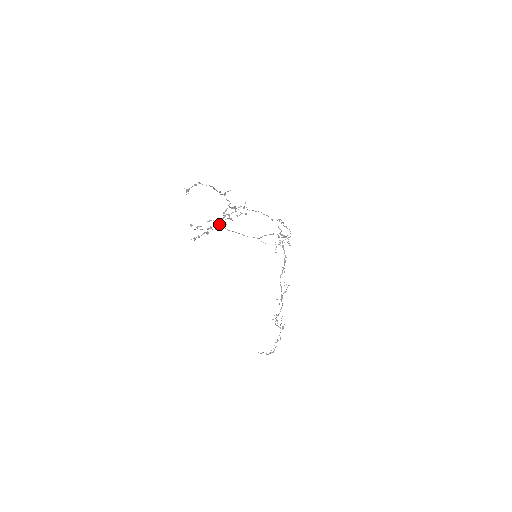
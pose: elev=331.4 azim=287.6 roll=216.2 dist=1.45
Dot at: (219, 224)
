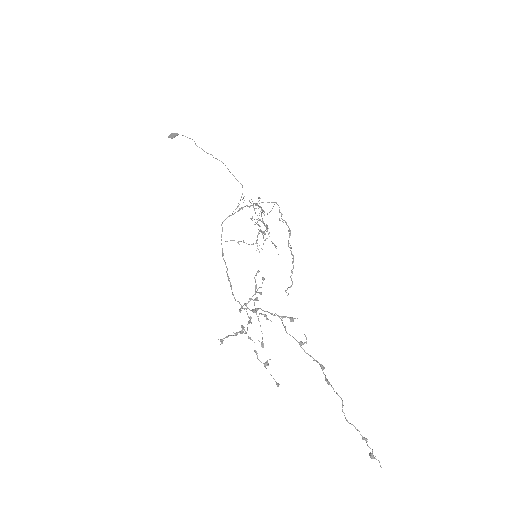
Dot at: occluded
